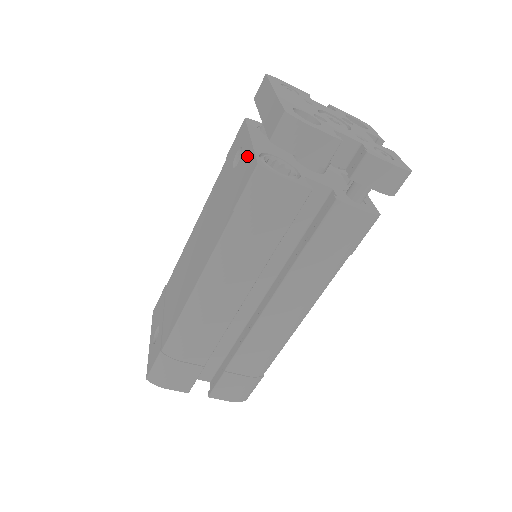
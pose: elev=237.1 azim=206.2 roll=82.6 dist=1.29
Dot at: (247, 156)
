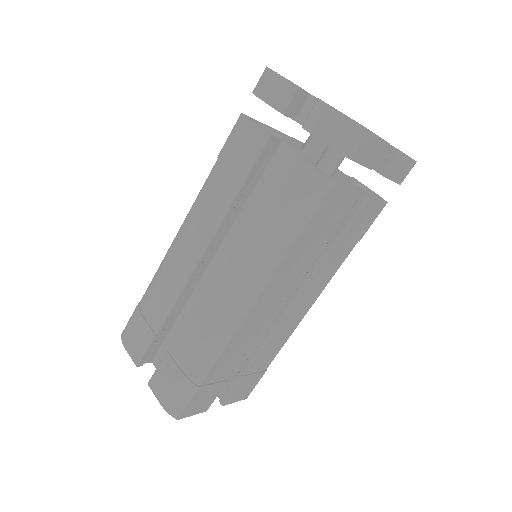
Dot at: occluded
